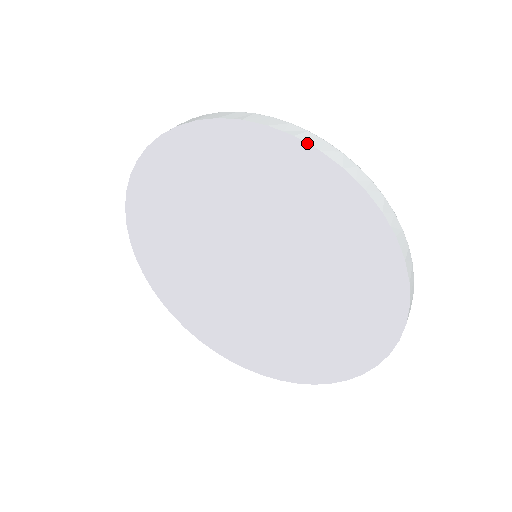
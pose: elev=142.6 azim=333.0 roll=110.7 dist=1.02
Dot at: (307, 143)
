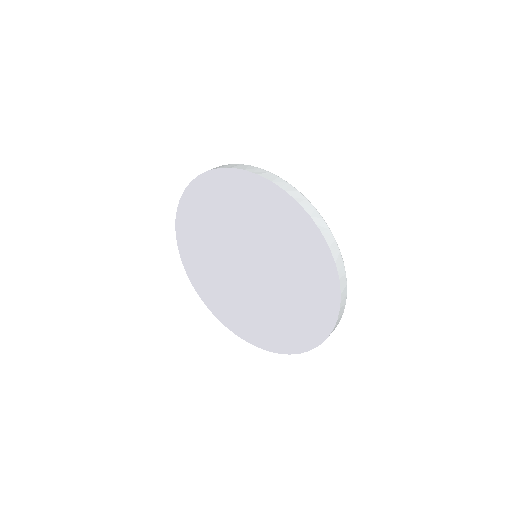
Dot at: (325, 239)
